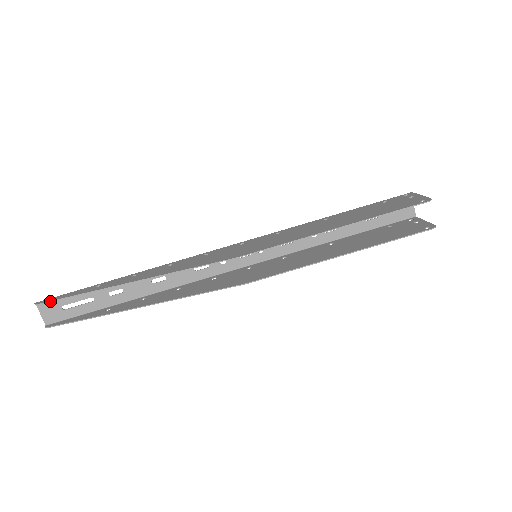
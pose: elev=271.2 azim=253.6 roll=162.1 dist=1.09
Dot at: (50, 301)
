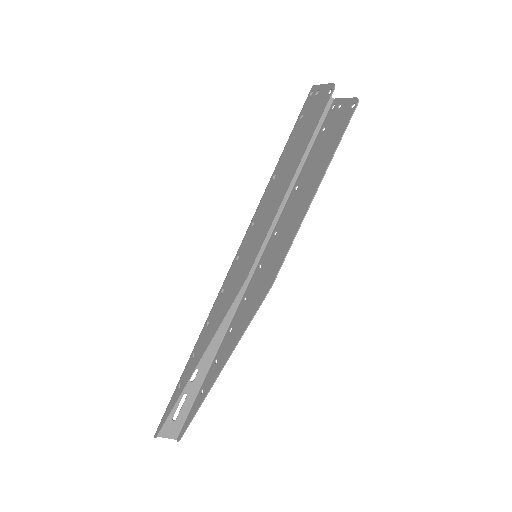
Dot at: (162, 427)
